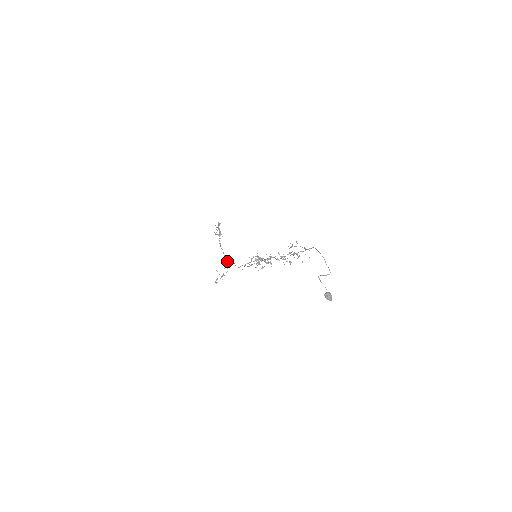
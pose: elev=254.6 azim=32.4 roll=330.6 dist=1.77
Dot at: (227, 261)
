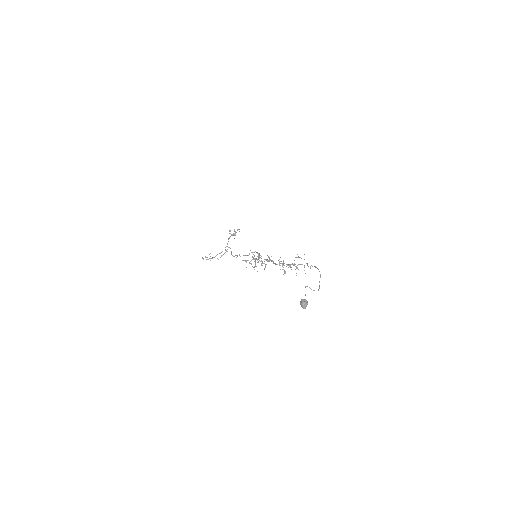
Dot at: (226, 250)
